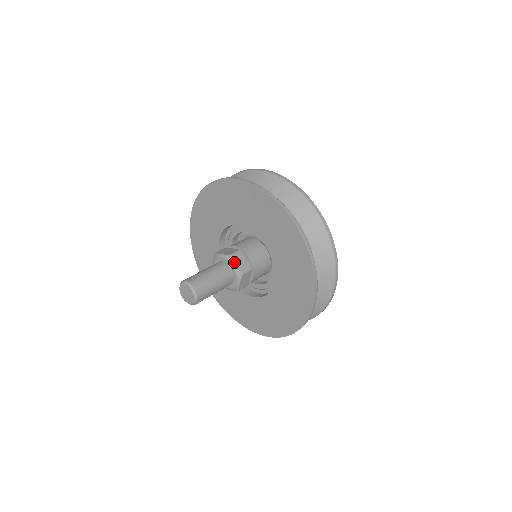
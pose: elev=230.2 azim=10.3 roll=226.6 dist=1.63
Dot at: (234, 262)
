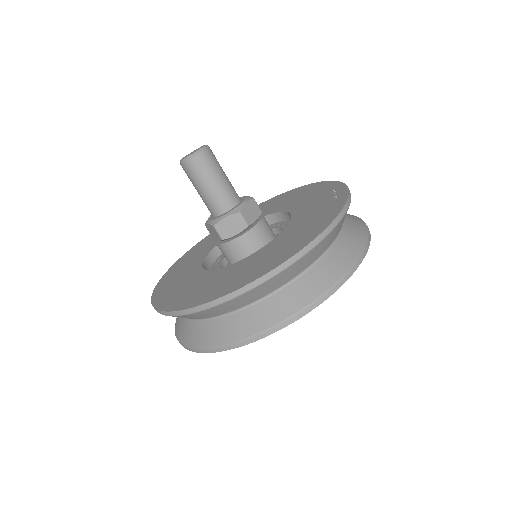
Dot at: (249, 202)
